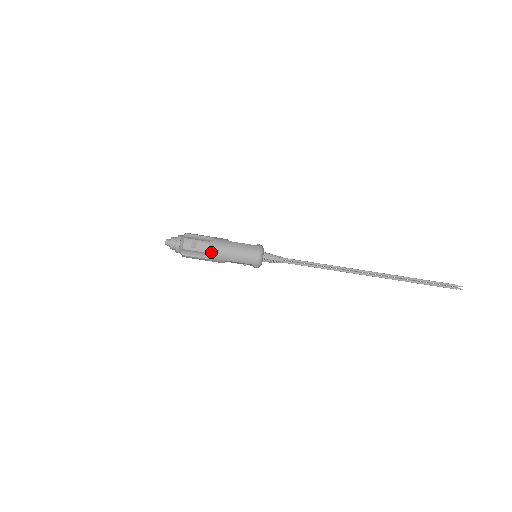
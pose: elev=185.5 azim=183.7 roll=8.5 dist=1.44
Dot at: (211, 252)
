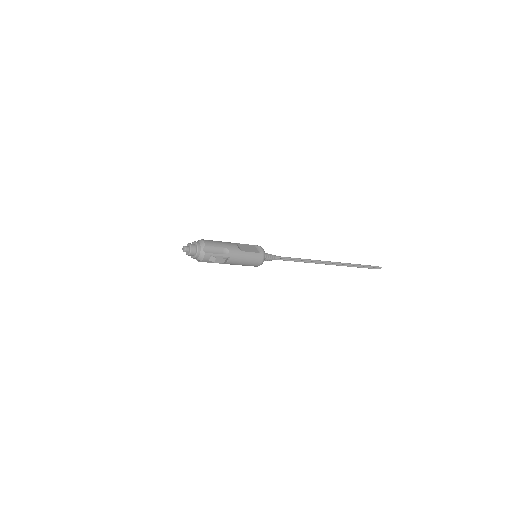
Dot at: (225, 262)
